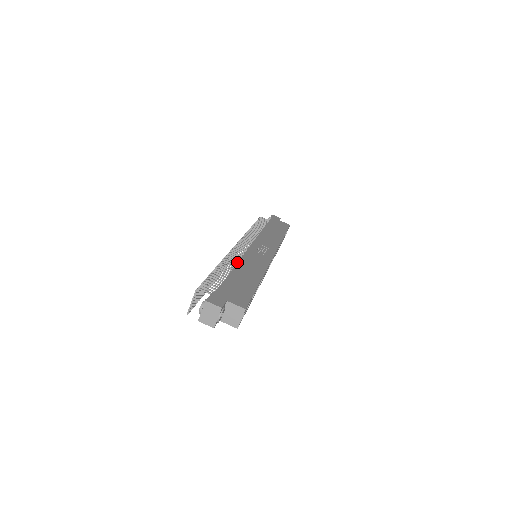
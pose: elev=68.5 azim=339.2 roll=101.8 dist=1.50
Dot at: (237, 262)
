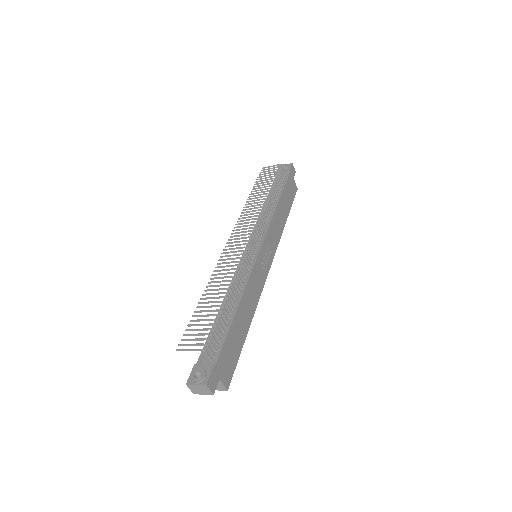
Dot at: (242, 283)
